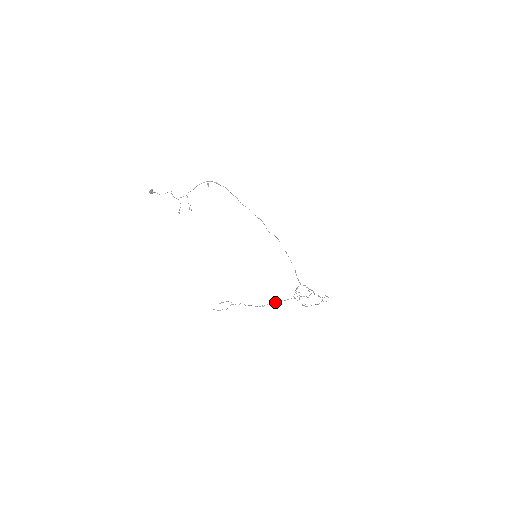
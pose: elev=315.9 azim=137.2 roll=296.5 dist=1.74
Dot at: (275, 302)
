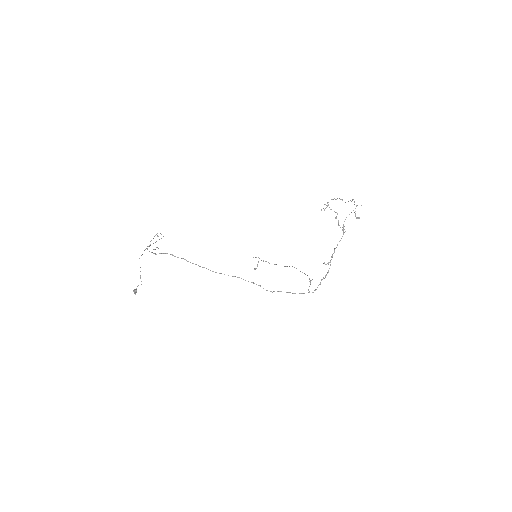
Dot at: occluded
